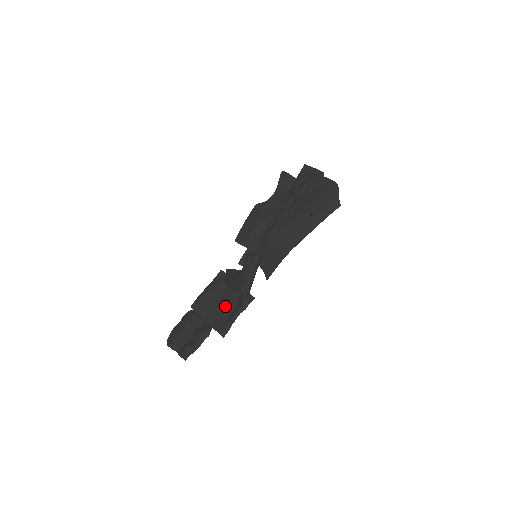
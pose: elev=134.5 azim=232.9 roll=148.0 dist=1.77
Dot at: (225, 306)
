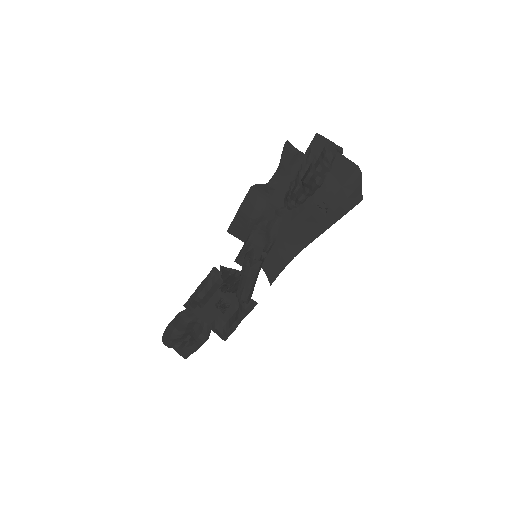
Dot at: (223, 310)
